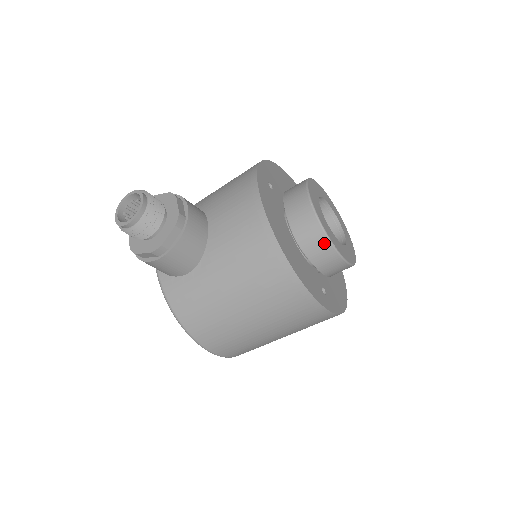
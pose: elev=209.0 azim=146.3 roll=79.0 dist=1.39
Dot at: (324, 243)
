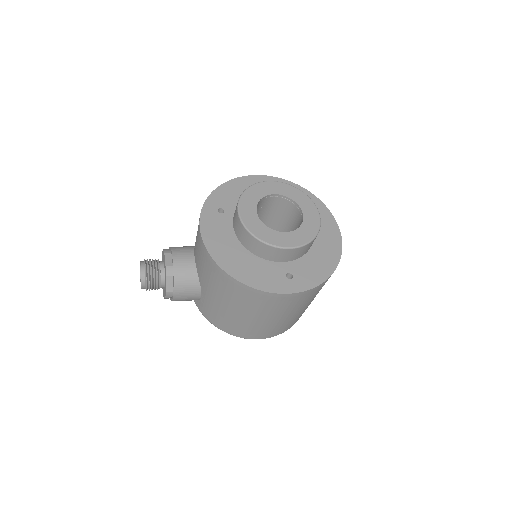
Dot at: (261, 245)
